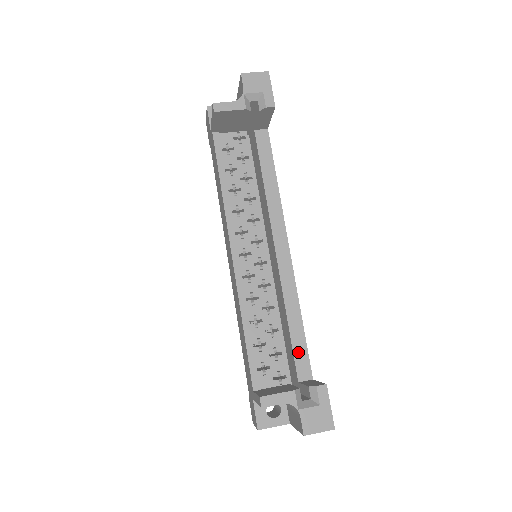
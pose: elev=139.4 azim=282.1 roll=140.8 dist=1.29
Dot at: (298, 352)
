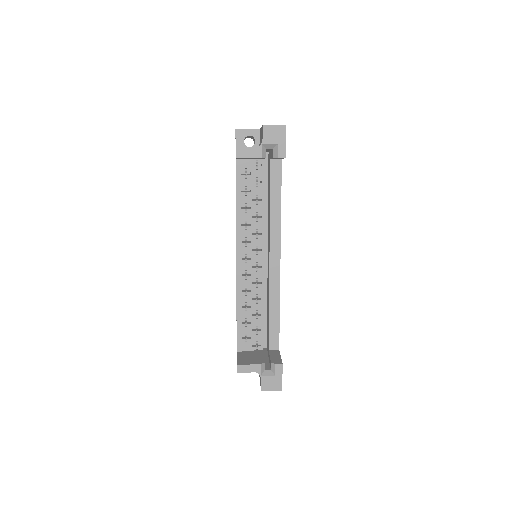
Dot at: (272, 331)
